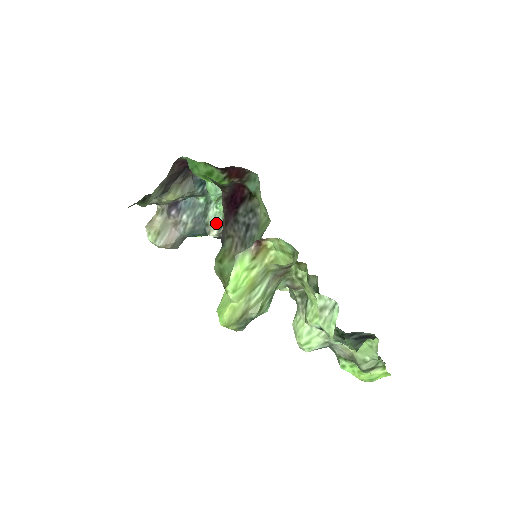
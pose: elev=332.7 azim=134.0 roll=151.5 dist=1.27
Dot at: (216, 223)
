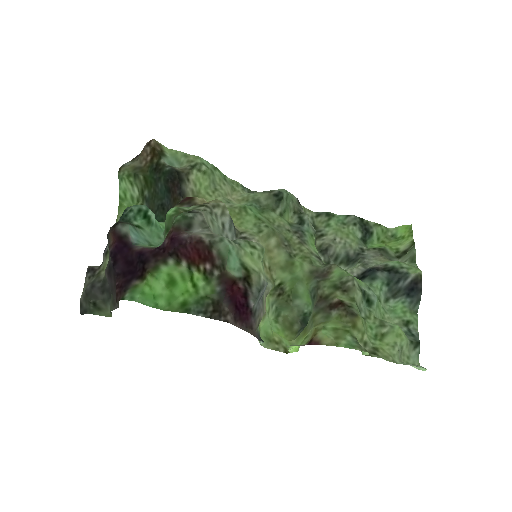
Dot at: occluded
